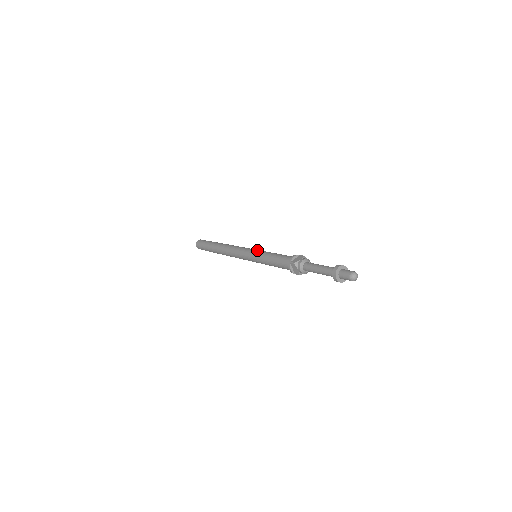
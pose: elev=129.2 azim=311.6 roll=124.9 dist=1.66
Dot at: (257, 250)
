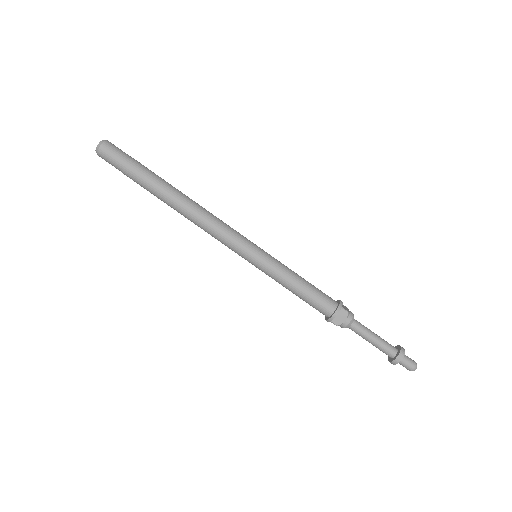
Dot at: (262, 260)
